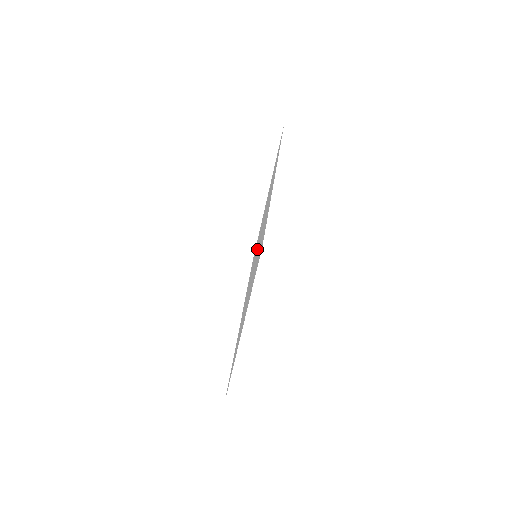
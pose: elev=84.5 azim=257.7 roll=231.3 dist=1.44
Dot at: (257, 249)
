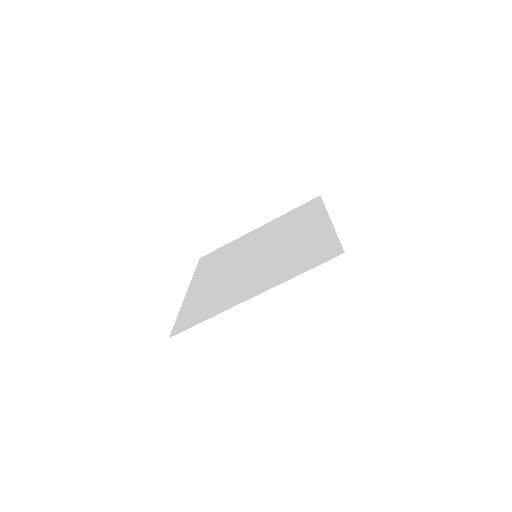
Dot at: (262, 252)
